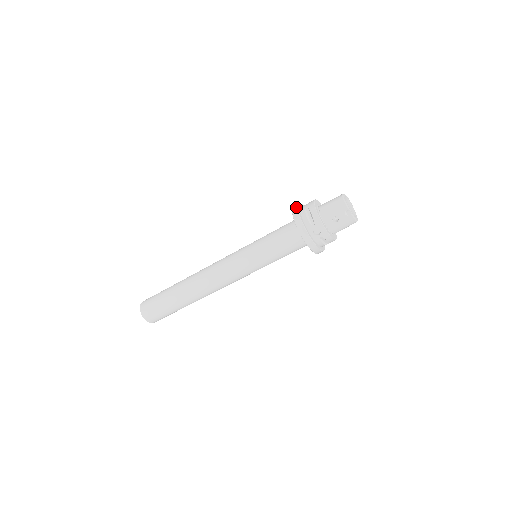
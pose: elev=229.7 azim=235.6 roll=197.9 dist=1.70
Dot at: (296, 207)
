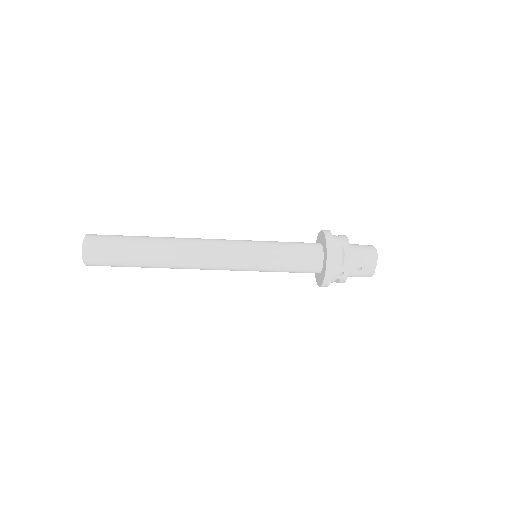
Dot at: (331, 237)
